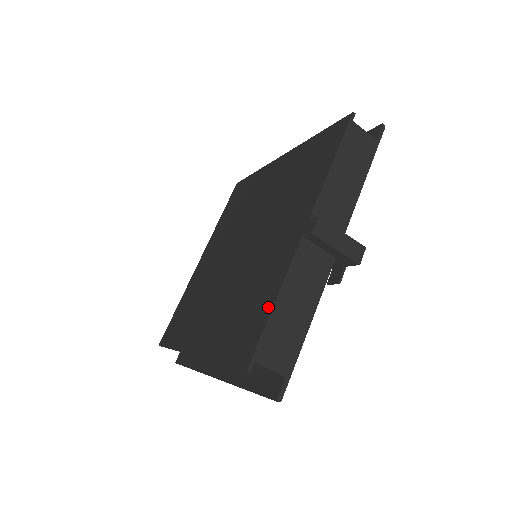
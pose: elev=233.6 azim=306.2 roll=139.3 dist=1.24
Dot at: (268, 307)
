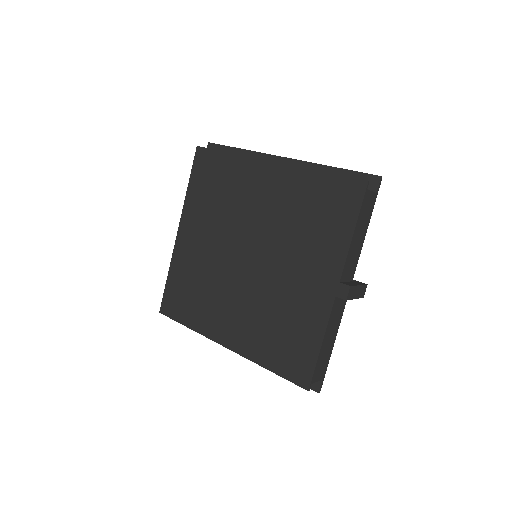
Dot at: (315, 347)
